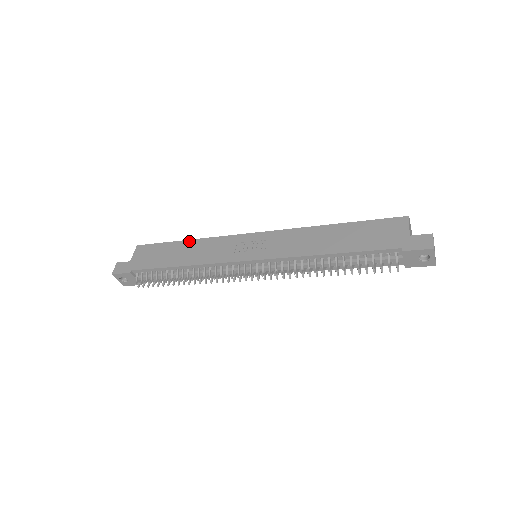
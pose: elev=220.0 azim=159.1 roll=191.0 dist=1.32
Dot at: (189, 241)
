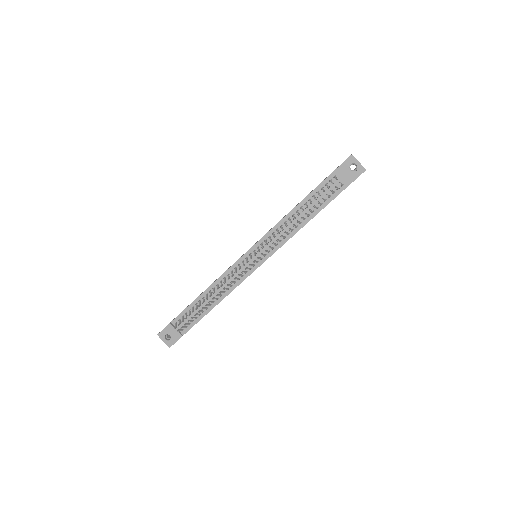
Dot at: occluded
